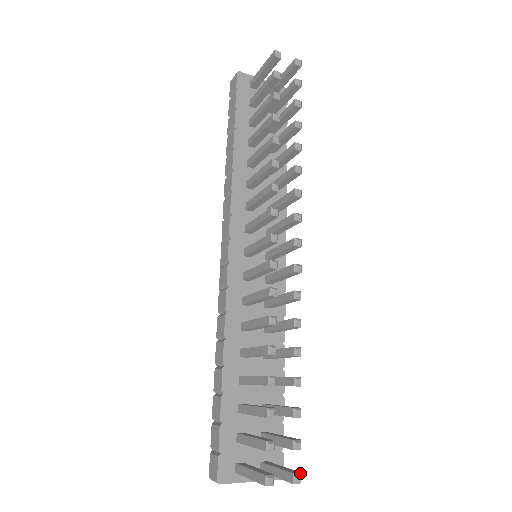
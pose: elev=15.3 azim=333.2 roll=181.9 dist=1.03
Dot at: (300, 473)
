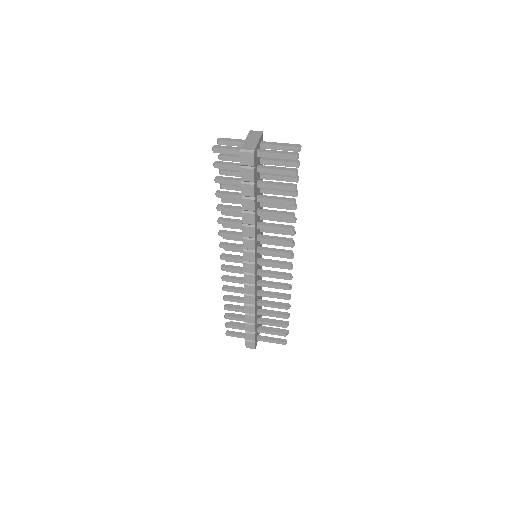
Dot at: (288, 330)
